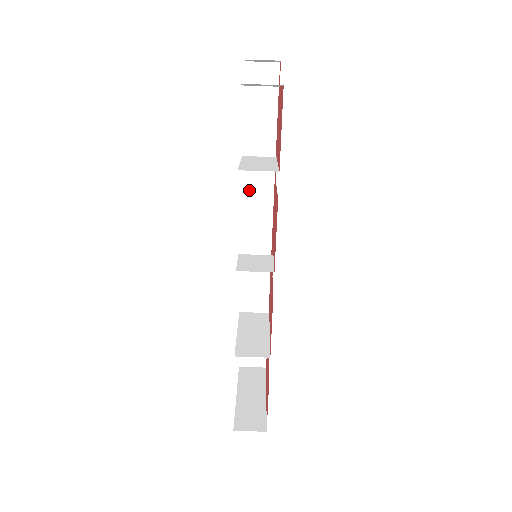
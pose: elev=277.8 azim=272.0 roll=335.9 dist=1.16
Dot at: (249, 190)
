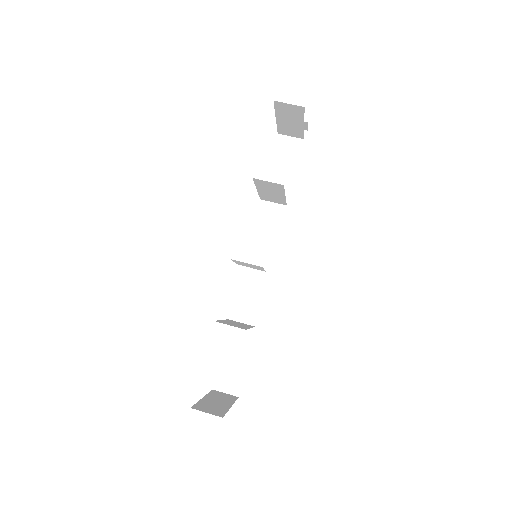
Dot at: (264, 218)
